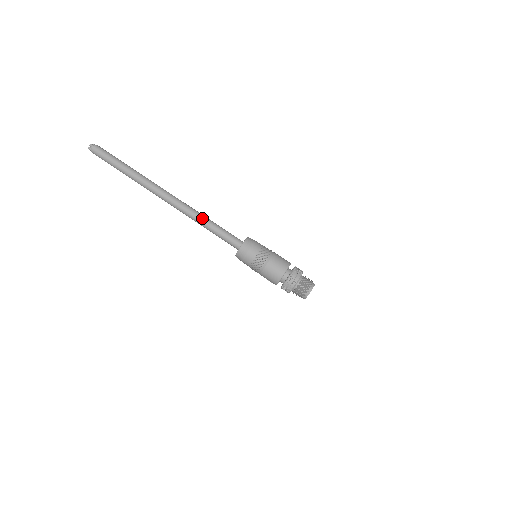
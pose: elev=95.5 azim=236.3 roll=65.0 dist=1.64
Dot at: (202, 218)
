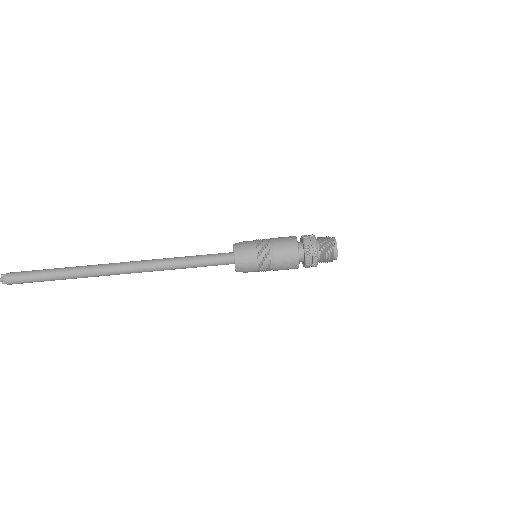
Dot at: (174, 257)
